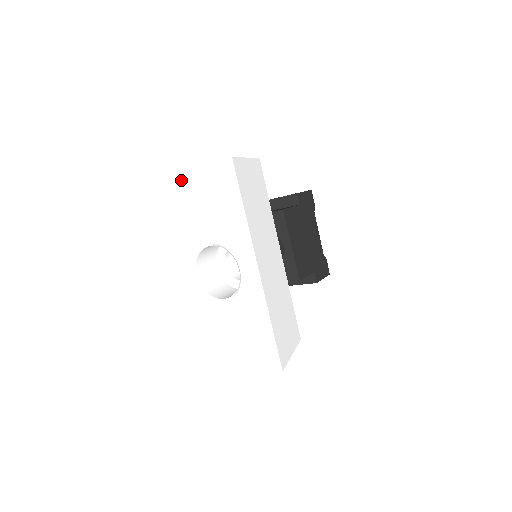
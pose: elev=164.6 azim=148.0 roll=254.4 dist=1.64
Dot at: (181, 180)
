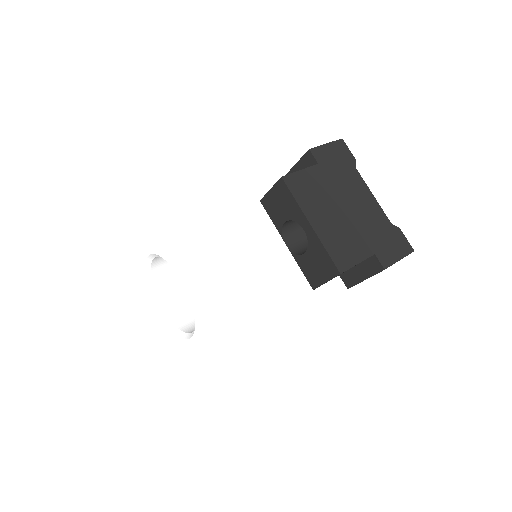
Dot at: (99, 185)
